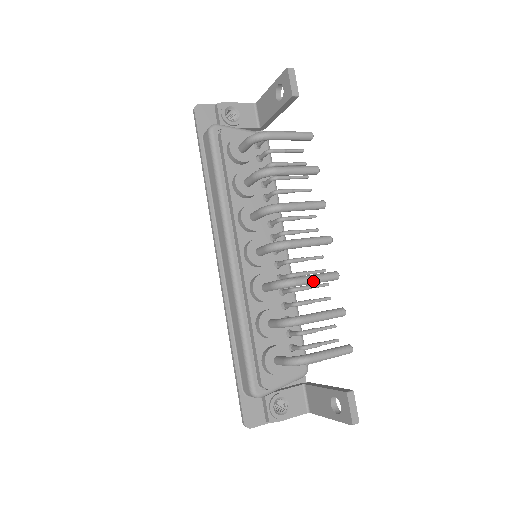
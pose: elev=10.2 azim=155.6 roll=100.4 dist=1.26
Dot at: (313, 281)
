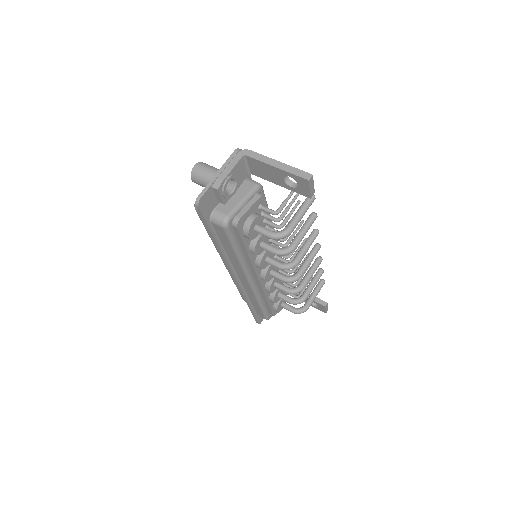
Dot at: occluded
